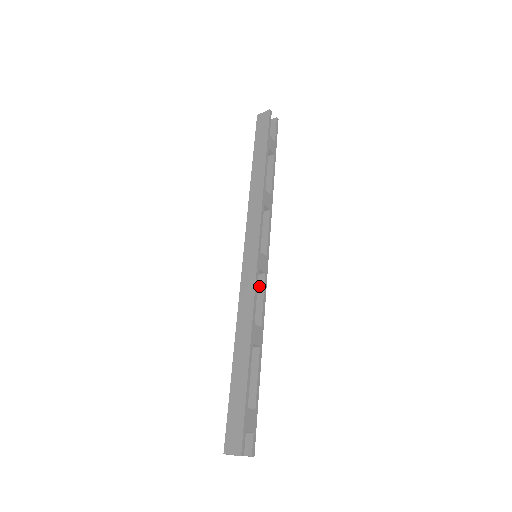
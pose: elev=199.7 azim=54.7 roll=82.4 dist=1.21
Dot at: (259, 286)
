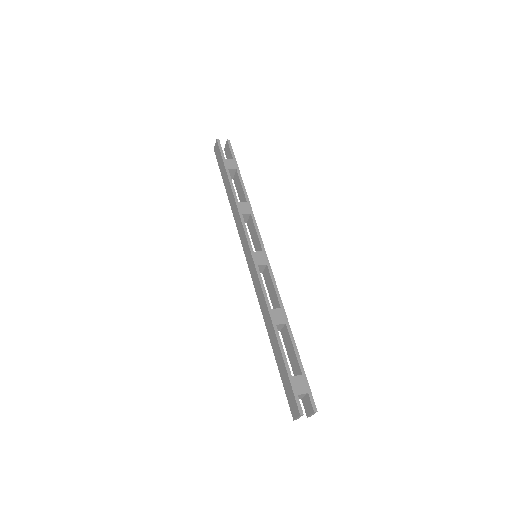
Dot at: (268, 277)
